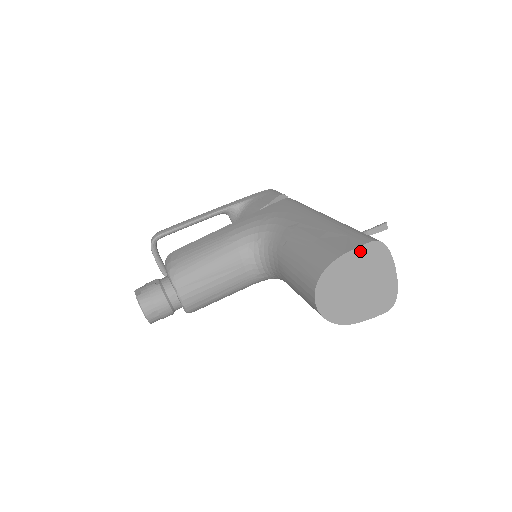
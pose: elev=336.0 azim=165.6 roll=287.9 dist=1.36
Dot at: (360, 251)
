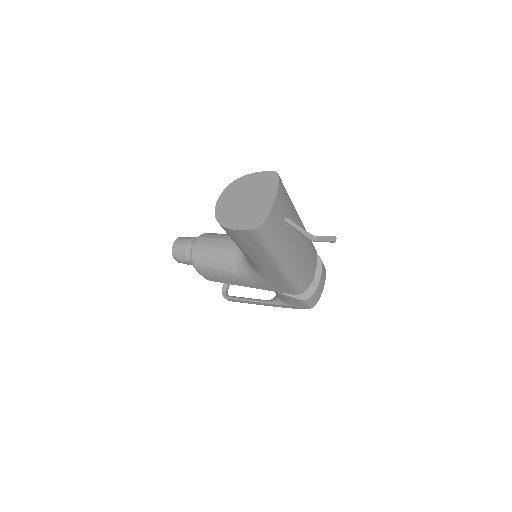
Dot at: (262, 175)
